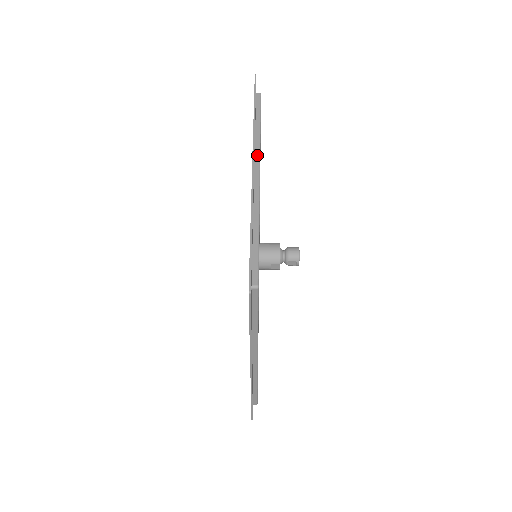
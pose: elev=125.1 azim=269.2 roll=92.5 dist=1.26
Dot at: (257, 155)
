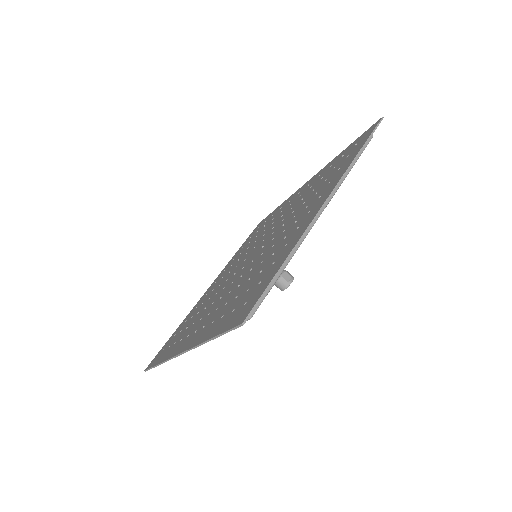
Dot at: occluded
